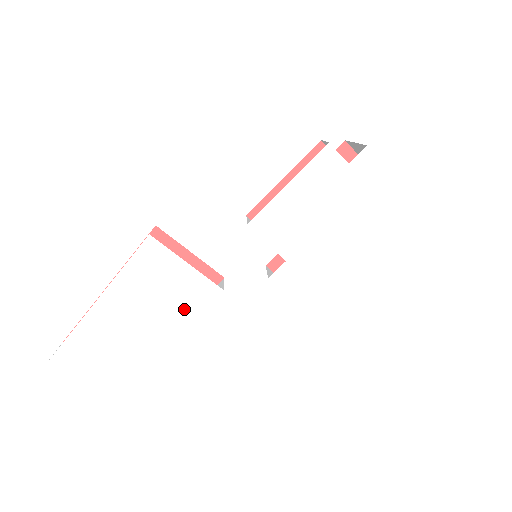
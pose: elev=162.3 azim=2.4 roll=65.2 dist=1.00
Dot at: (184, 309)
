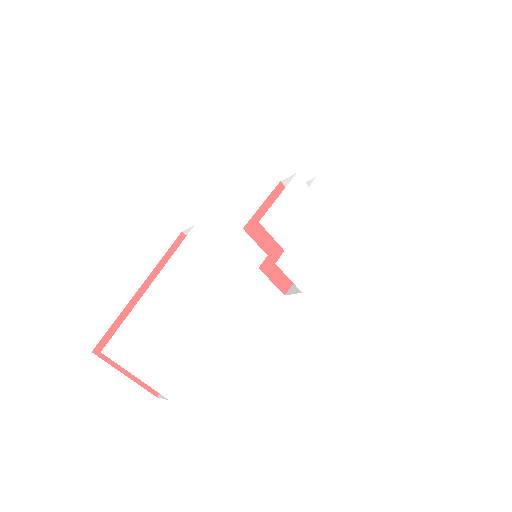
Dot at: (221, 290)
